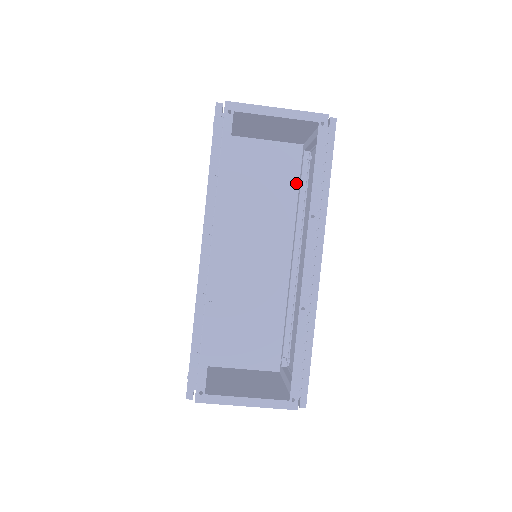
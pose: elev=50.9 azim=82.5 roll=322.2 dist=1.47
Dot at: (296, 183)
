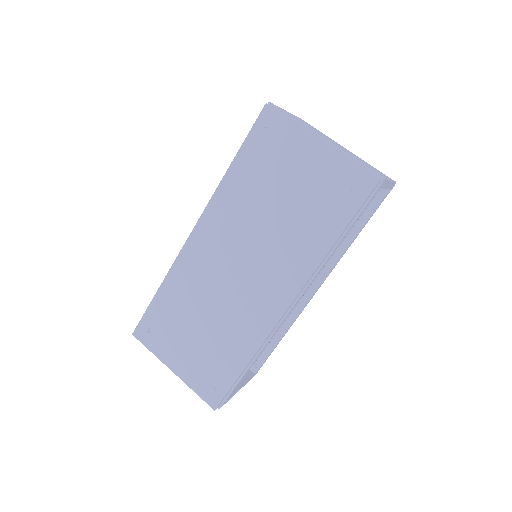
Dot at: occluded
